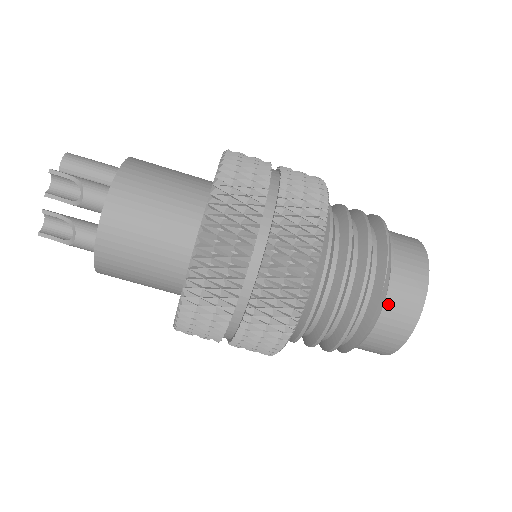
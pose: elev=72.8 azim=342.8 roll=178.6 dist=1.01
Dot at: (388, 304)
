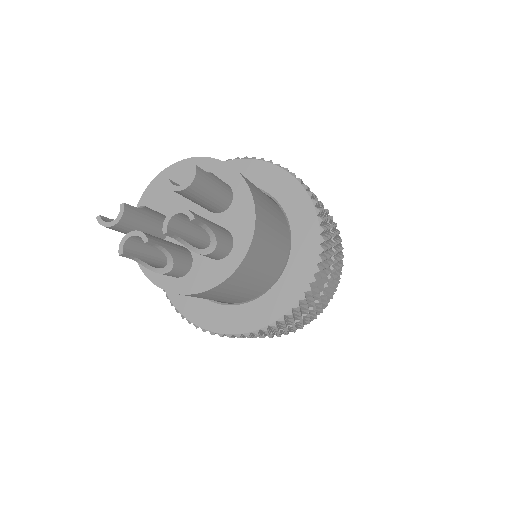
Dot at: occluded
